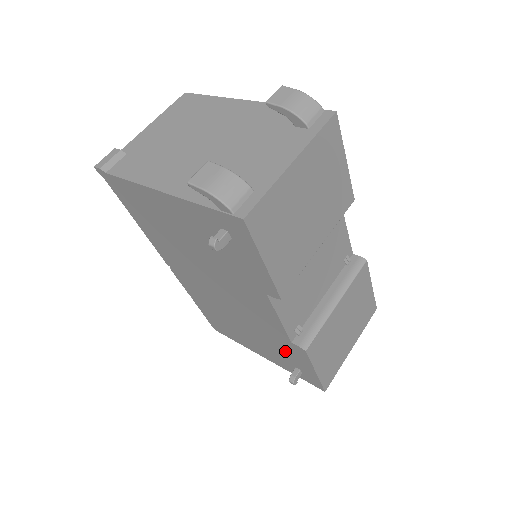
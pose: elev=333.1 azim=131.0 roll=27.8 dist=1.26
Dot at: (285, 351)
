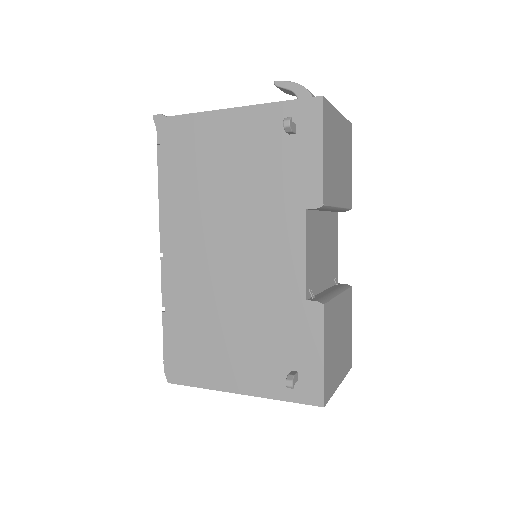
Dot at: (287, 335)
